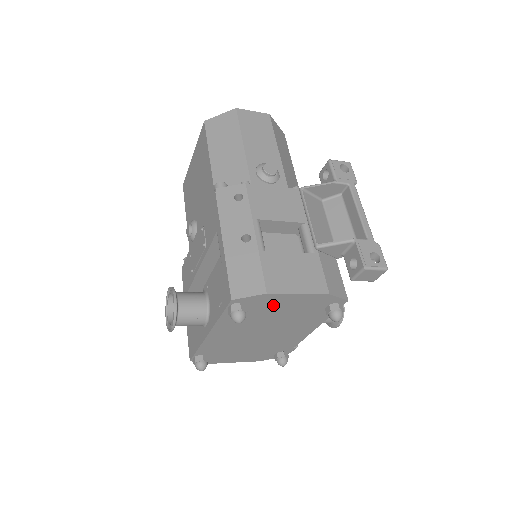
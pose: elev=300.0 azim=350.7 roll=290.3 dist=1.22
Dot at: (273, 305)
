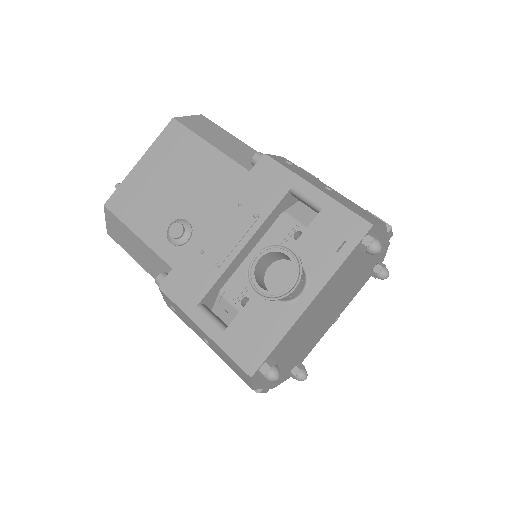
Dot at: occluded
